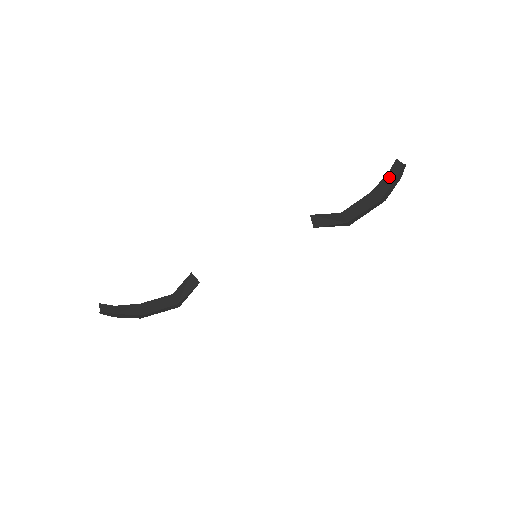
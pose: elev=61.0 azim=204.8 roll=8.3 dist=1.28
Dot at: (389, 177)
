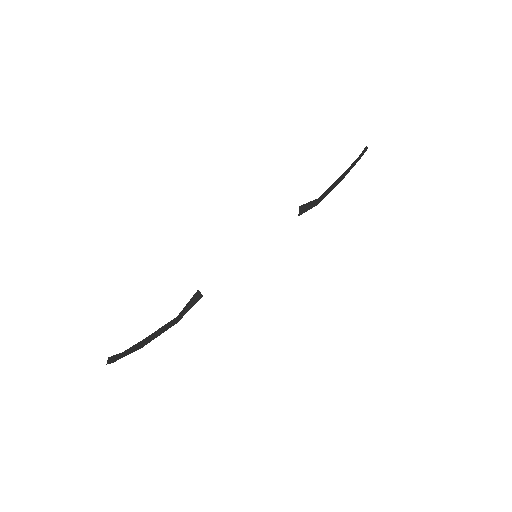
Dot at: (356, 161)
